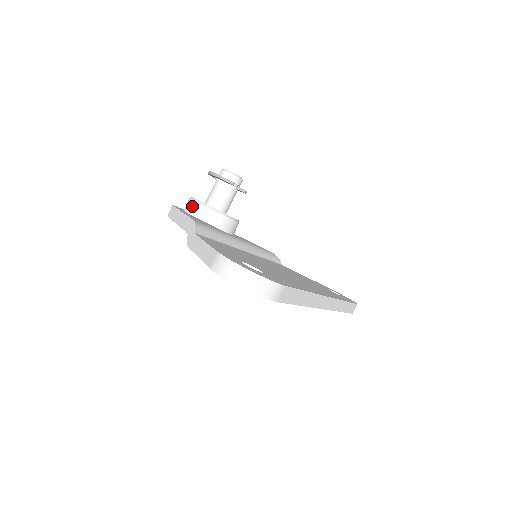
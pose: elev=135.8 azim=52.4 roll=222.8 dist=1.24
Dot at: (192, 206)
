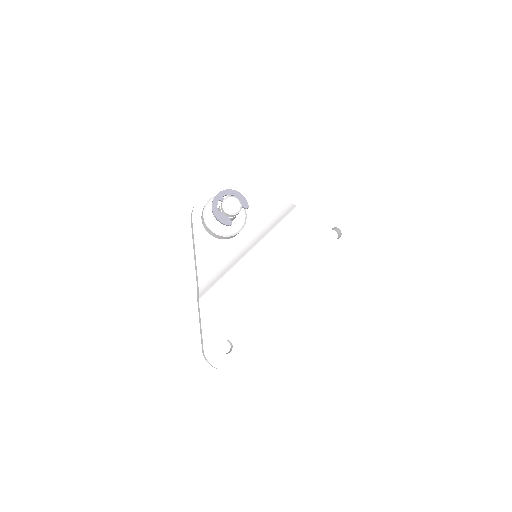
Dot at: (205, 226)
